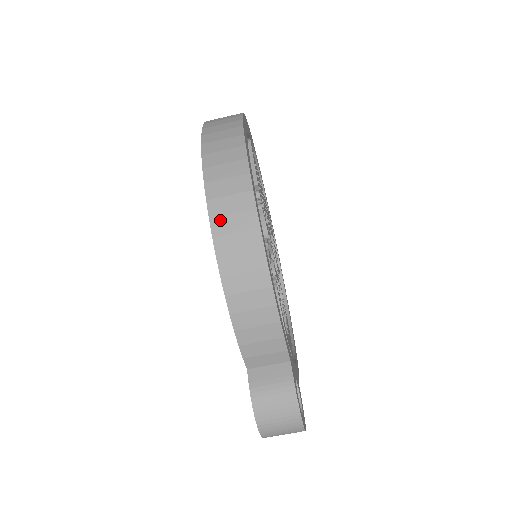
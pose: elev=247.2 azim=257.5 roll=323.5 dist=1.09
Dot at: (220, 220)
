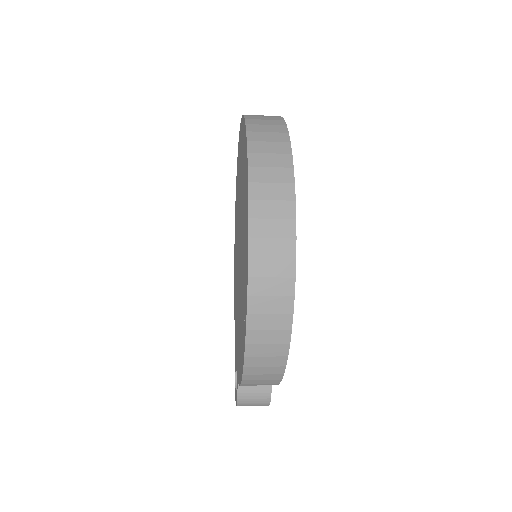
Dot at: (255, 347)
